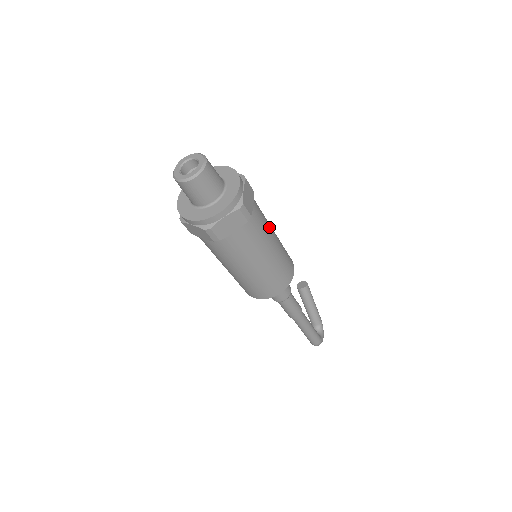
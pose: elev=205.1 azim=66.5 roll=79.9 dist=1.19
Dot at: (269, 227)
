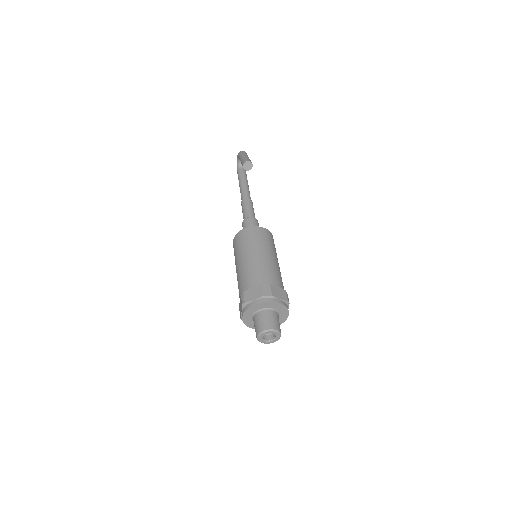
Dot at: occluded
